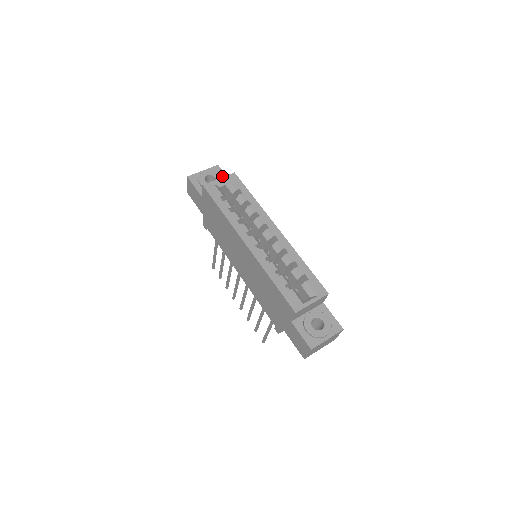
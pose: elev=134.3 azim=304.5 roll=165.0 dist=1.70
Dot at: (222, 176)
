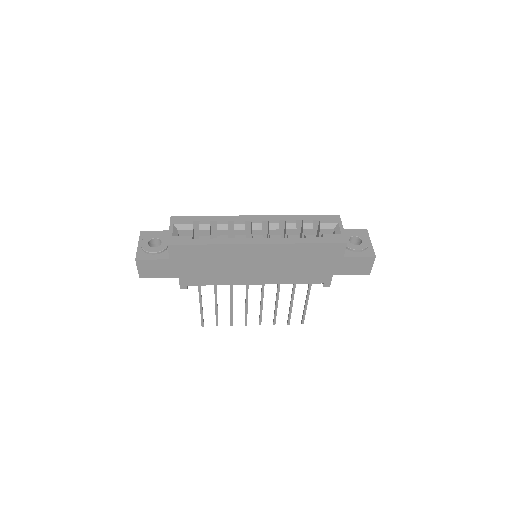
Dot at: (157, 234)
